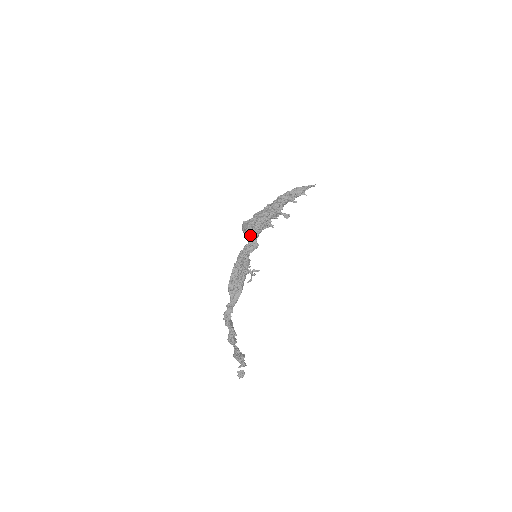
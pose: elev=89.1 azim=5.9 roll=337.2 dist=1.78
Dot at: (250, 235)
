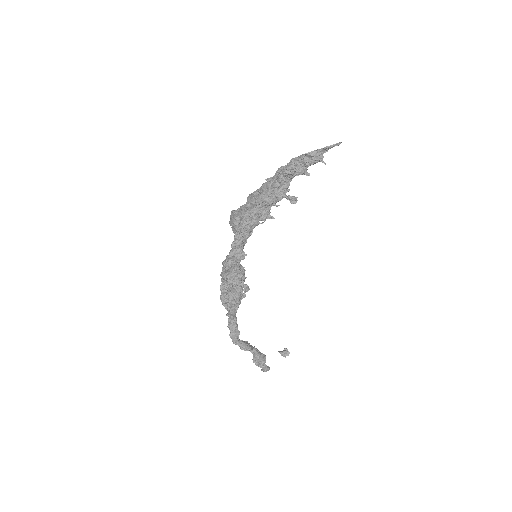
Dot at: occluded
